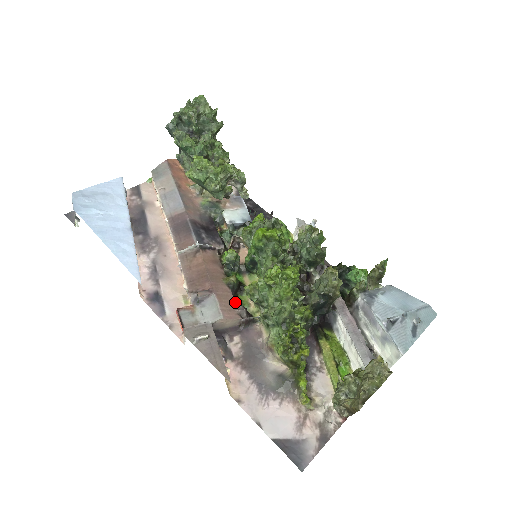
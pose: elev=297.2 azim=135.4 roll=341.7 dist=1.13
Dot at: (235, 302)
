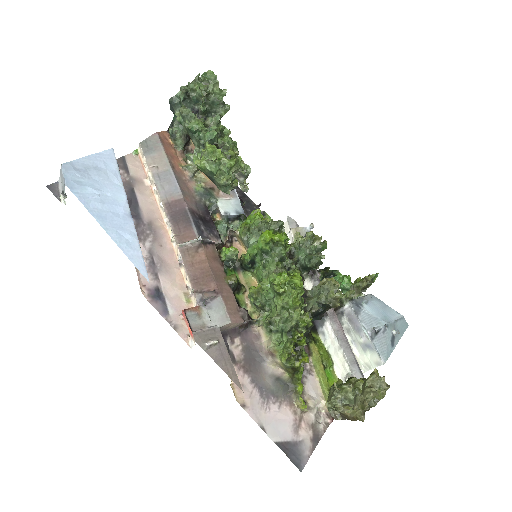
Dot at: occluded
